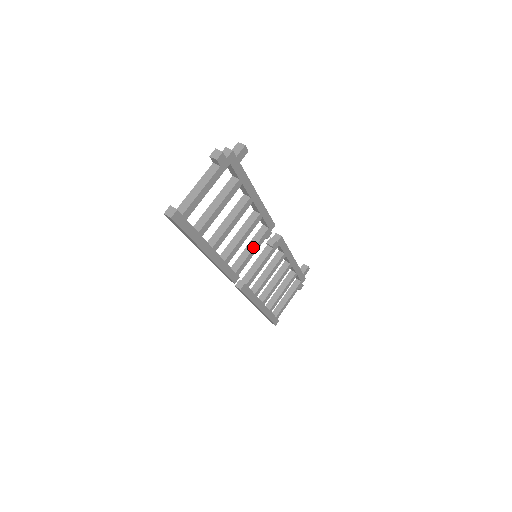
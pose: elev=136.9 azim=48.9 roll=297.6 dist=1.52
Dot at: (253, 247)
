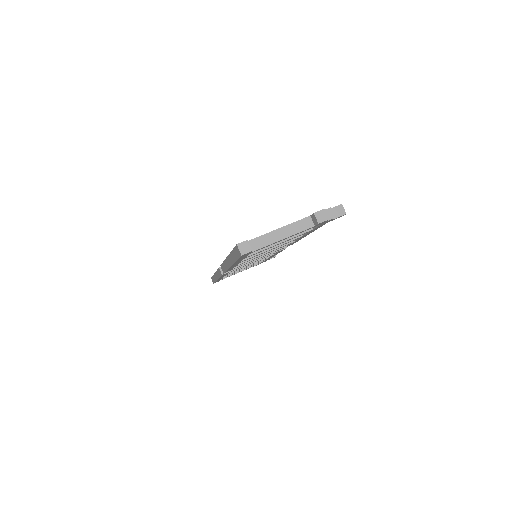
Dot at: (263, 255)
